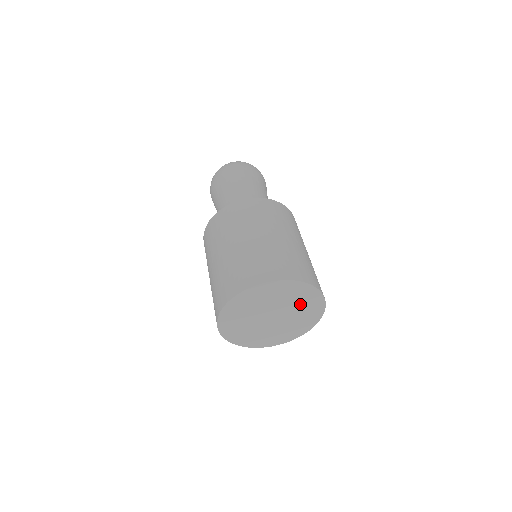
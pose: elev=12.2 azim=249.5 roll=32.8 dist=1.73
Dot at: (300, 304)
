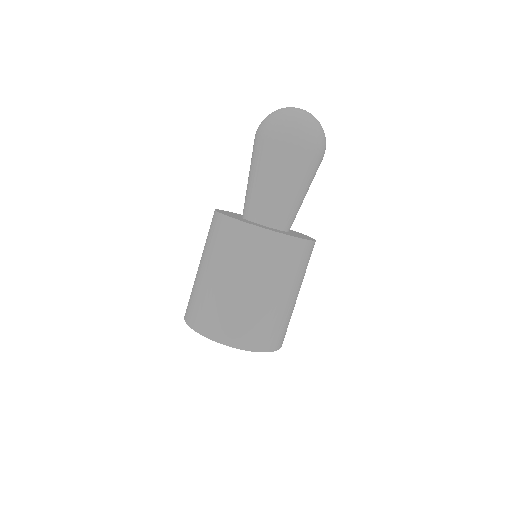
Dot at: occluded
